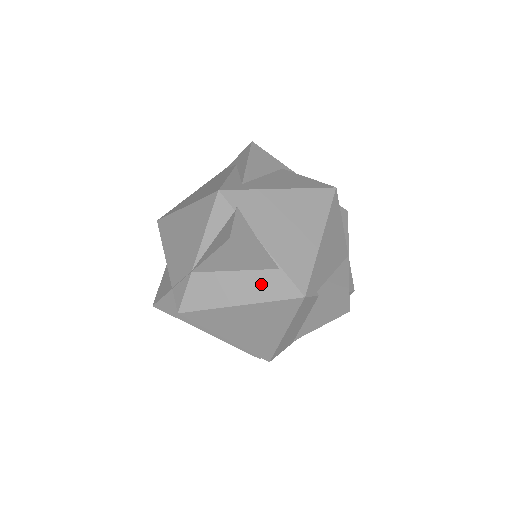
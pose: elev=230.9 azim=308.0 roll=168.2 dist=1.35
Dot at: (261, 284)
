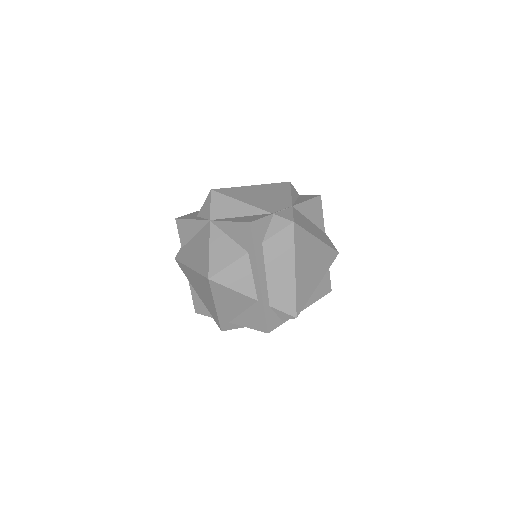
Dot at: (322, 235)
